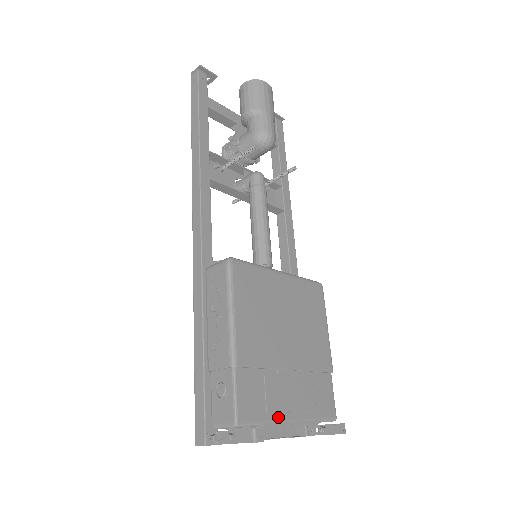
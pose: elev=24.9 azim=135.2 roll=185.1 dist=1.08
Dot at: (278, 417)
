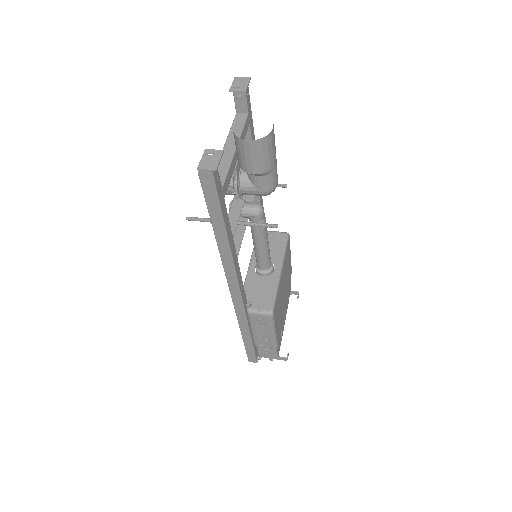
Dot at: (283, 330)
